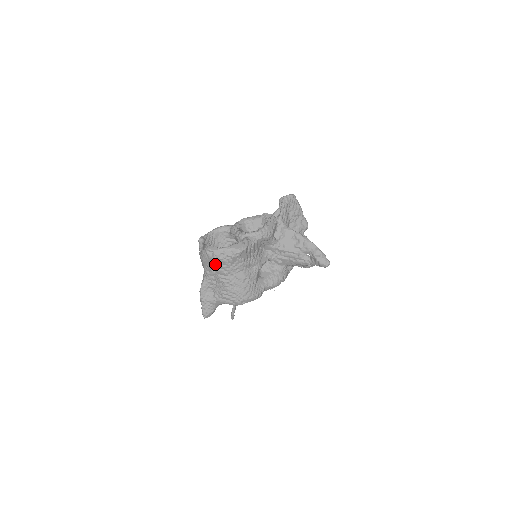
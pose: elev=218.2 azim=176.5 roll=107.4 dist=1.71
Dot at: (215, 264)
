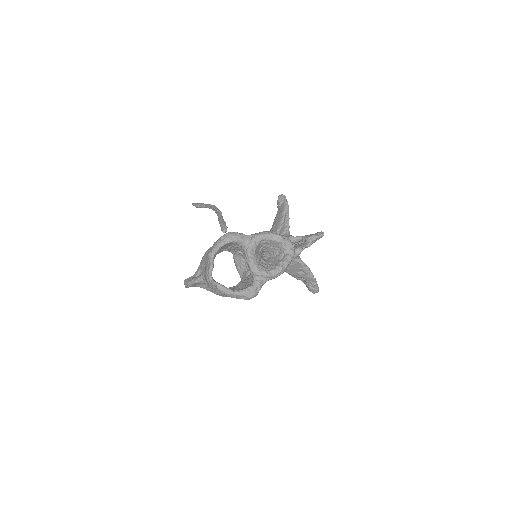
Dot at: occluded
